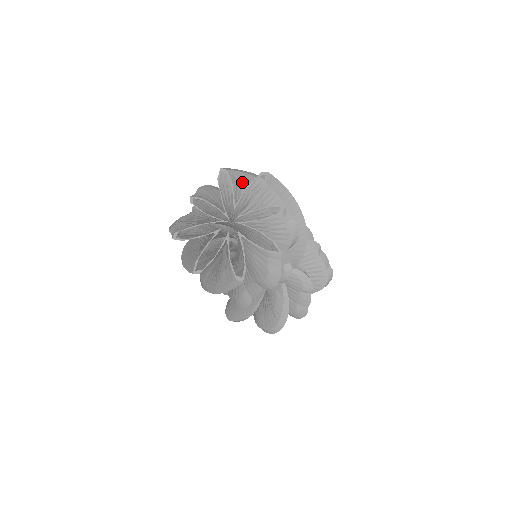
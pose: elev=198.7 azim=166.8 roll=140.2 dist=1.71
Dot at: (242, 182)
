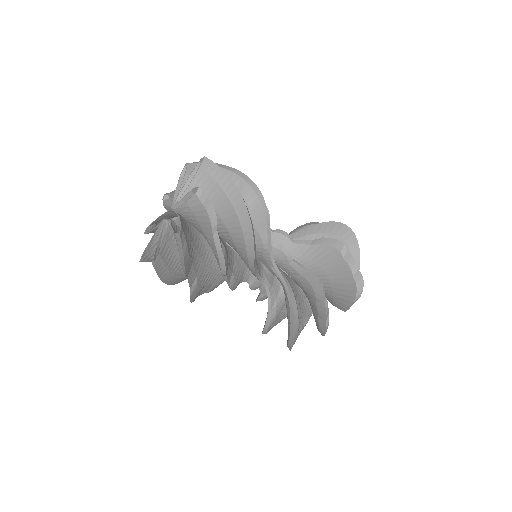
Dot at: occluded
